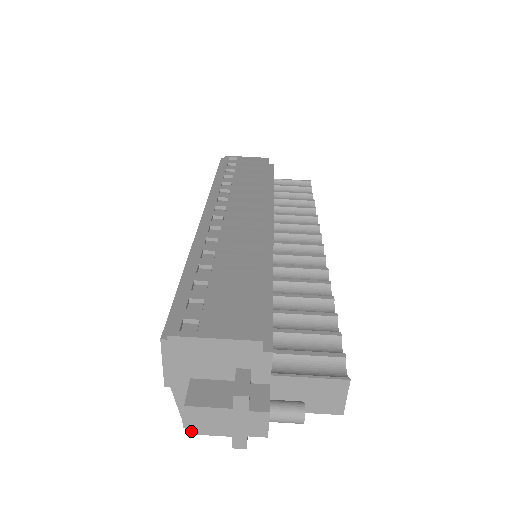
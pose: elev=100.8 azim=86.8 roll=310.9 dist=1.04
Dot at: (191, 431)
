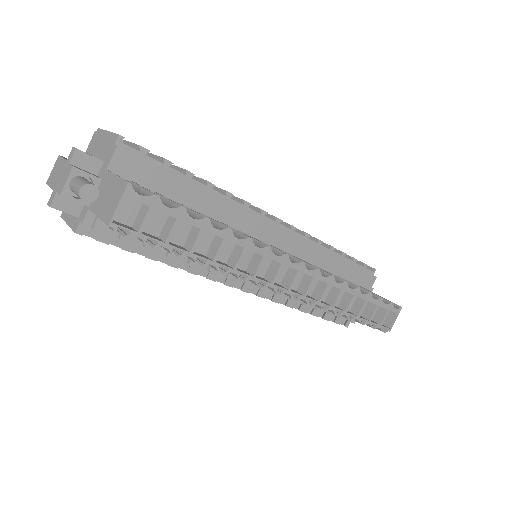
Dot at: (49, 181)
